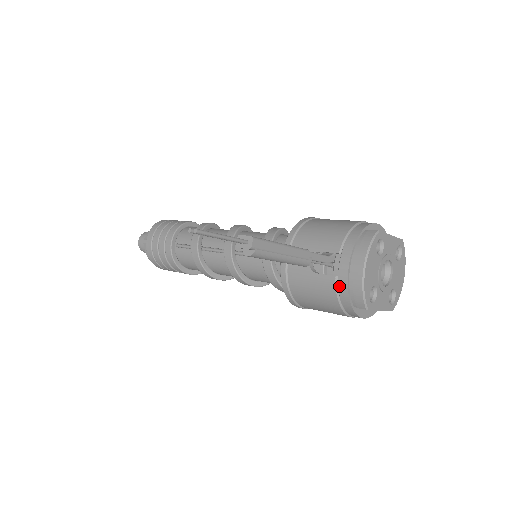
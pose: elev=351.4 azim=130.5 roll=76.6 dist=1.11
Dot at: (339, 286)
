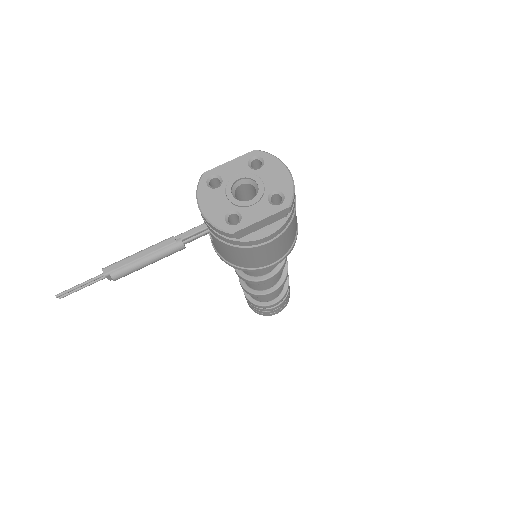
Dot at: (216, 236)
